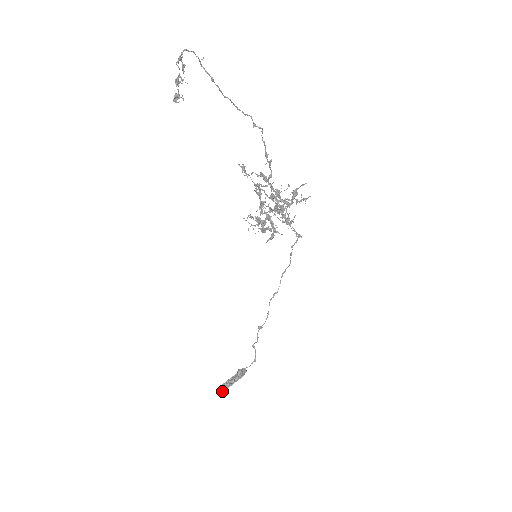
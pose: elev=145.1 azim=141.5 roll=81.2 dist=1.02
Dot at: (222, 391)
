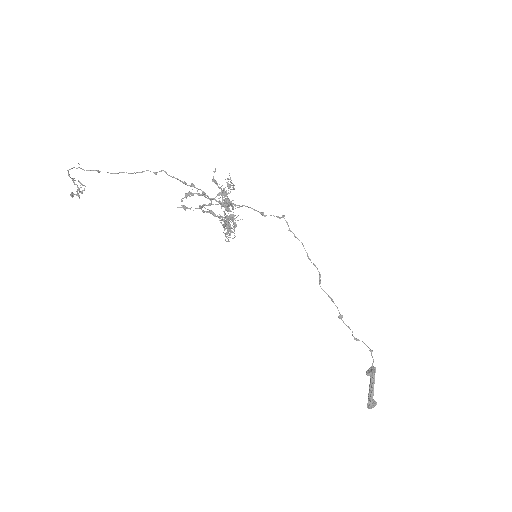
Dot at: (369, 403)
